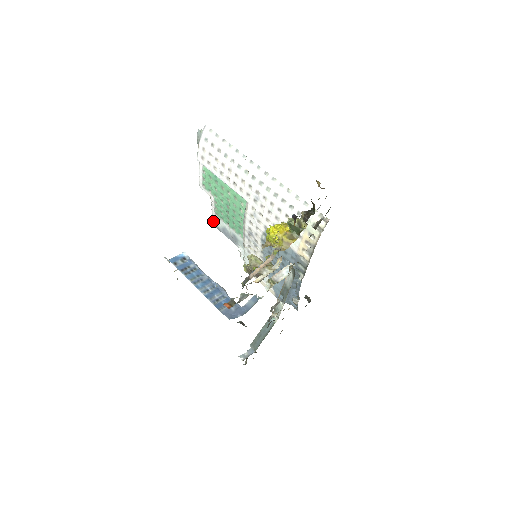
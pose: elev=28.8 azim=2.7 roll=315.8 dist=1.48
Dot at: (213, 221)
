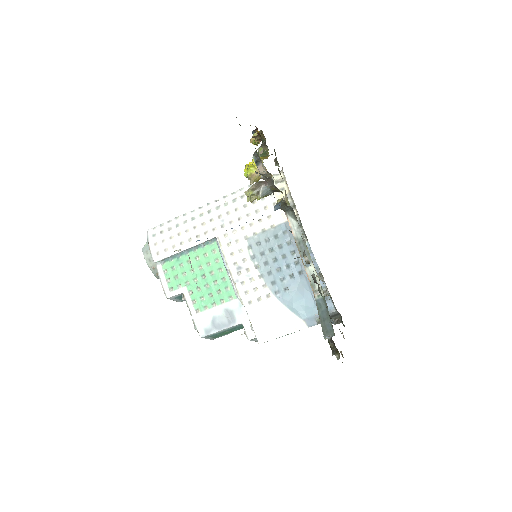
Dot at: (198, 329)
